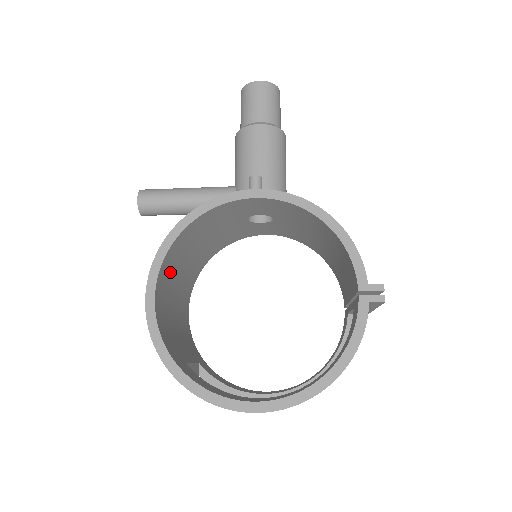
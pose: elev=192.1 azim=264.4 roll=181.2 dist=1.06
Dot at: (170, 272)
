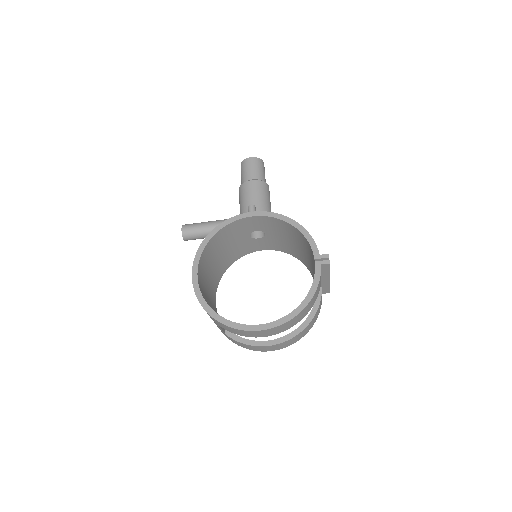
Dot at: (205, 266)
